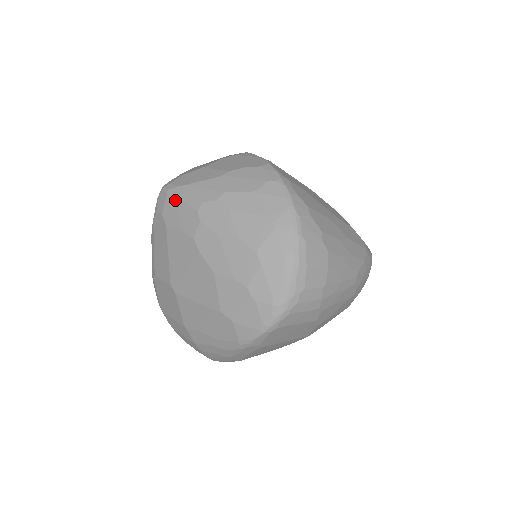
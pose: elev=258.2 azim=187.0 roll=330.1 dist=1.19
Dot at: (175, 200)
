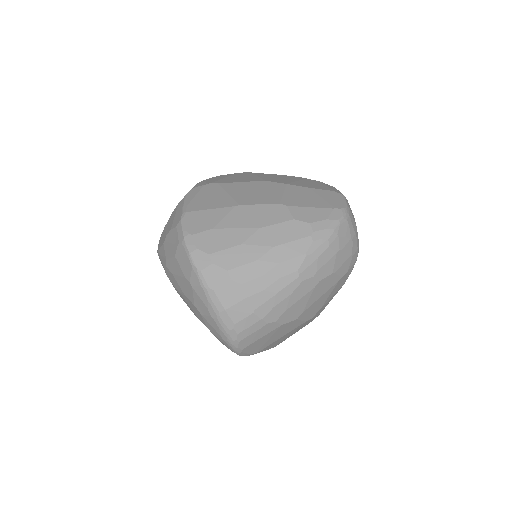
Dot at: occluded
